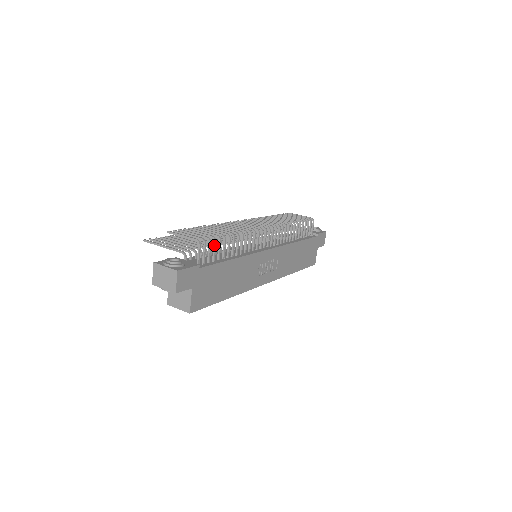
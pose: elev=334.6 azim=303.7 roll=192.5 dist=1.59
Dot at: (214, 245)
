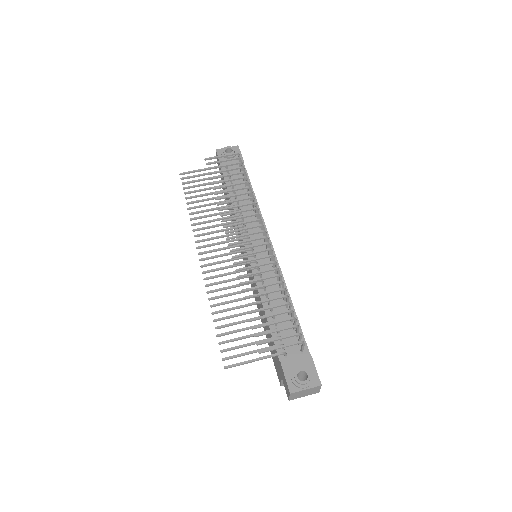
Dot at: (295, 322)
